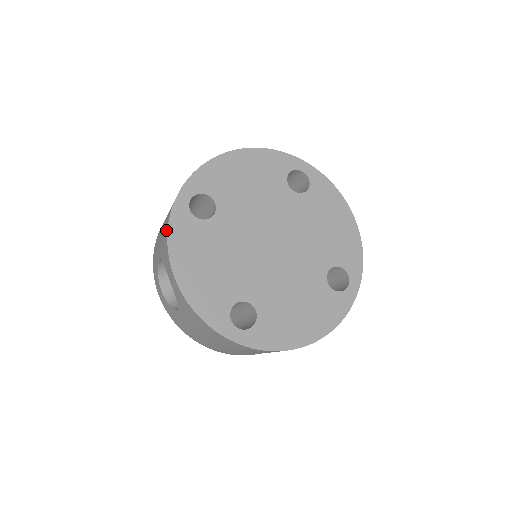
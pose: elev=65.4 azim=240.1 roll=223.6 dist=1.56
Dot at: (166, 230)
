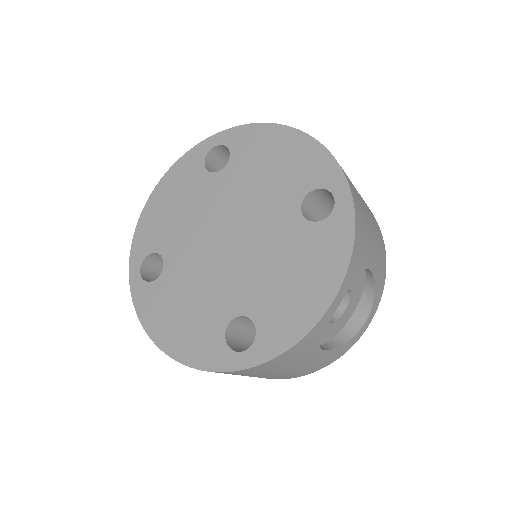
Dot at: occluded
